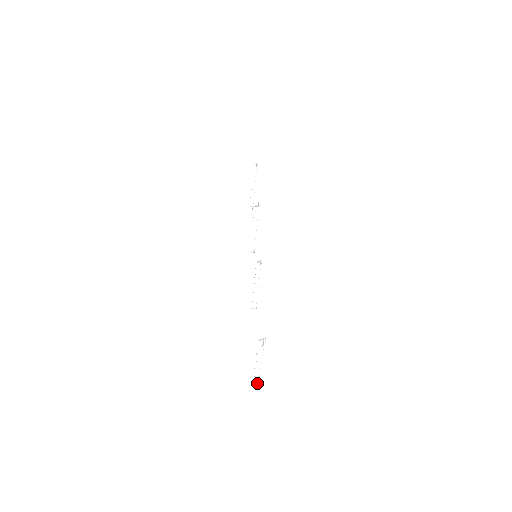
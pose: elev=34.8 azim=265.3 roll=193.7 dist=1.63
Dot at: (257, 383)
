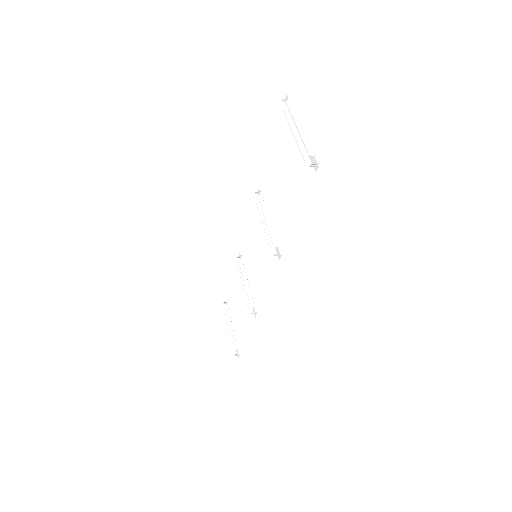
Dot at: occluded
